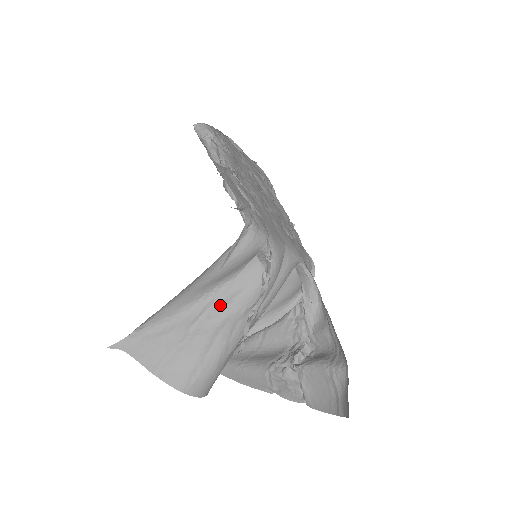
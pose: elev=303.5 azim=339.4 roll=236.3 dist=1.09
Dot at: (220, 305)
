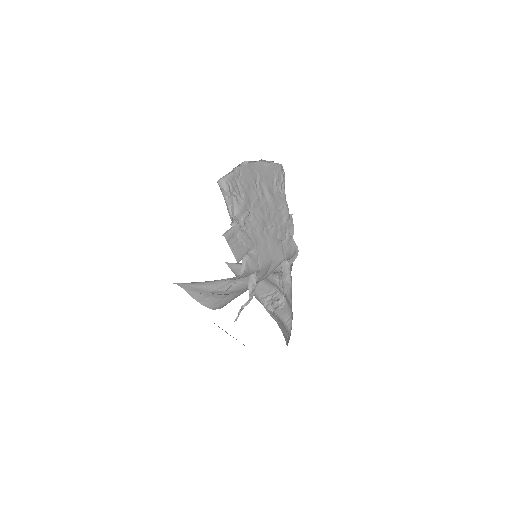
Dot at: occluded
